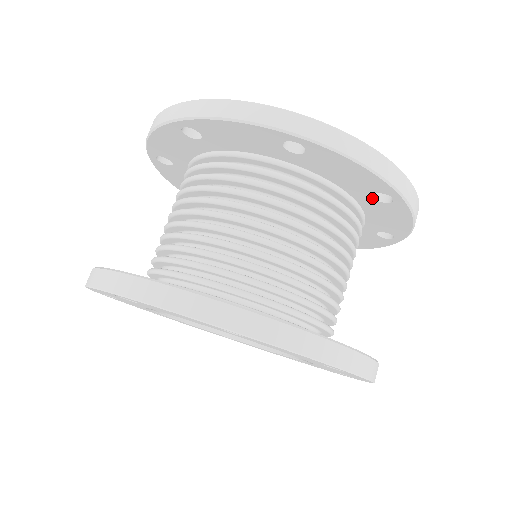
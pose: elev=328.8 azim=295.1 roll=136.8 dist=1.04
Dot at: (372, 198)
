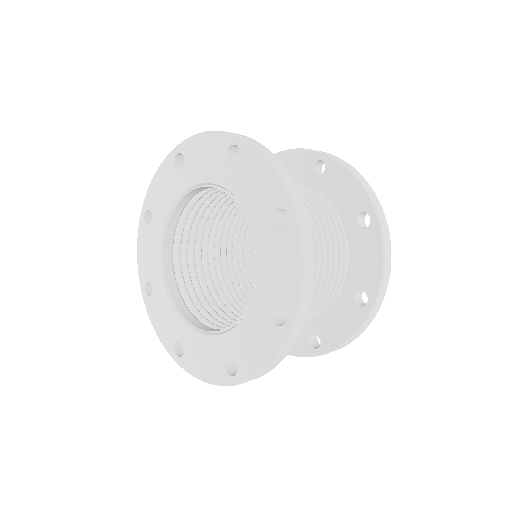
Dot at: (357, 224)
